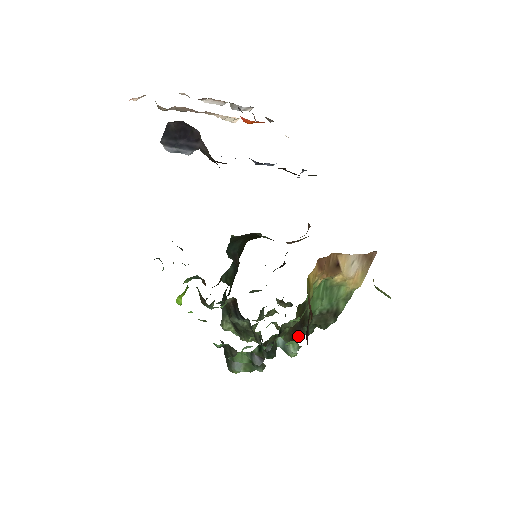
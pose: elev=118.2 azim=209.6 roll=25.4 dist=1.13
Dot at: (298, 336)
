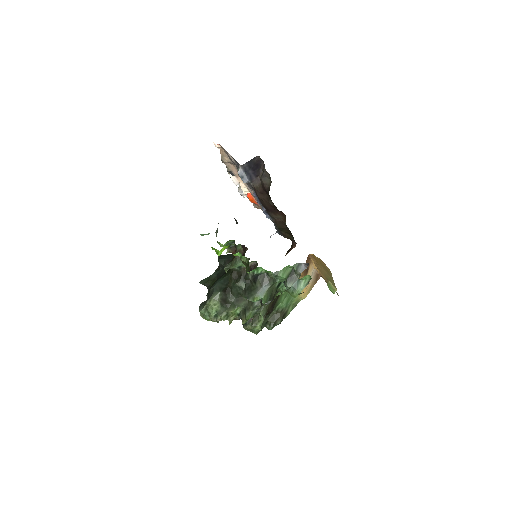
Dot at: occluded
